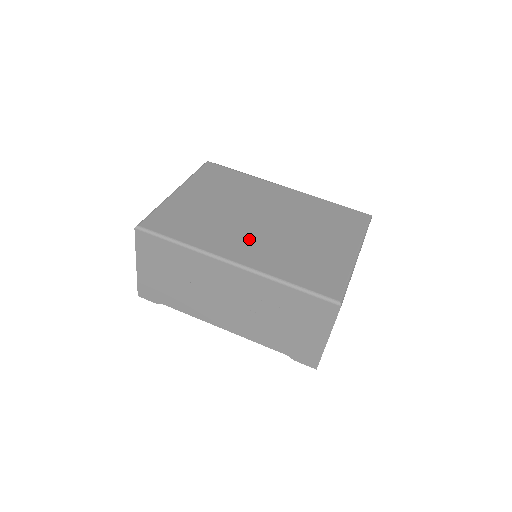
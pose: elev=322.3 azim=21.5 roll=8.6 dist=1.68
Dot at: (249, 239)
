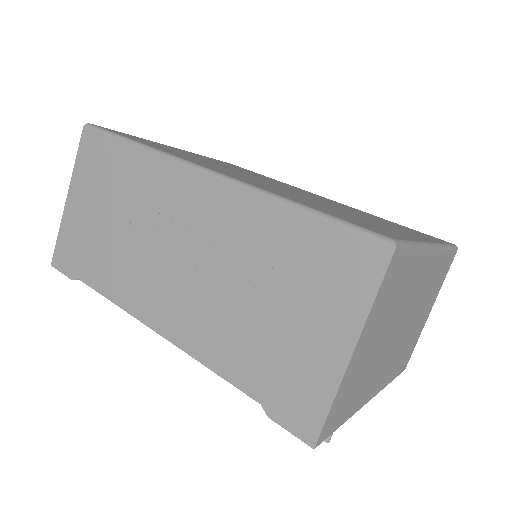
Dot at: (248, 178)
